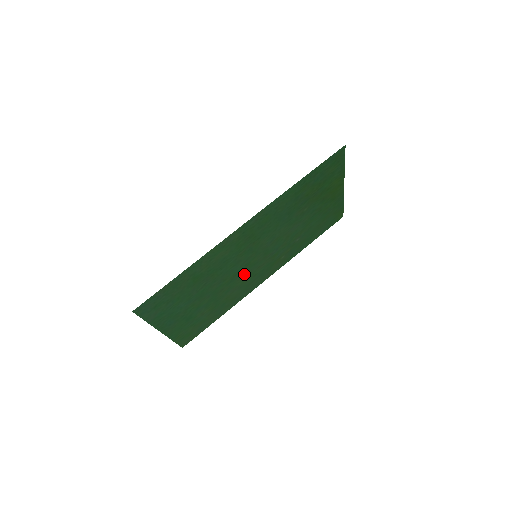
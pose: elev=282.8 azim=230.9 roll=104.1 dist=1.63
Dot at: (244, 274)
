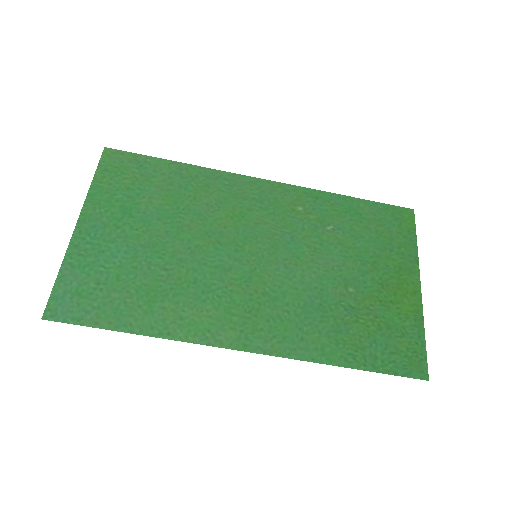
Dot at: (232, 229)
